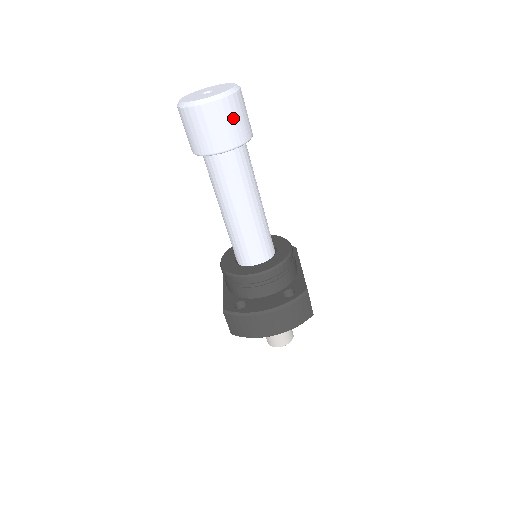
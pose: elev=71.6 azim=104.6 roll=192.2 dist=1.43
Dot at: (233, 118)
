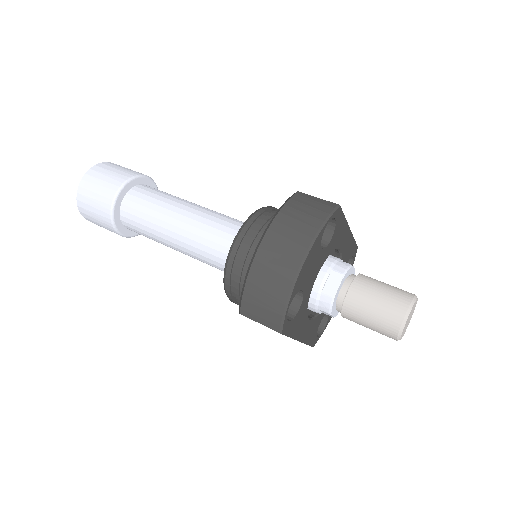
Dot at: (109, 171)
